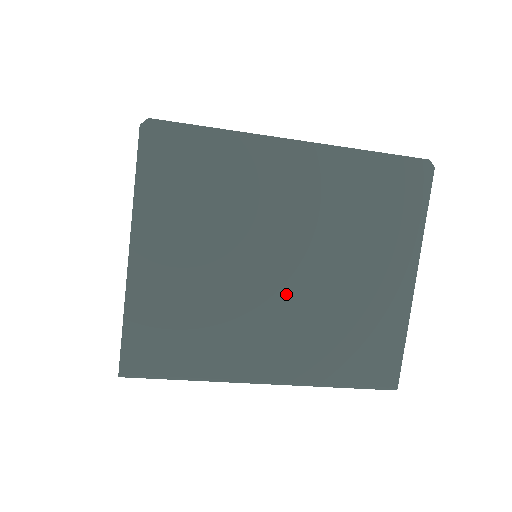
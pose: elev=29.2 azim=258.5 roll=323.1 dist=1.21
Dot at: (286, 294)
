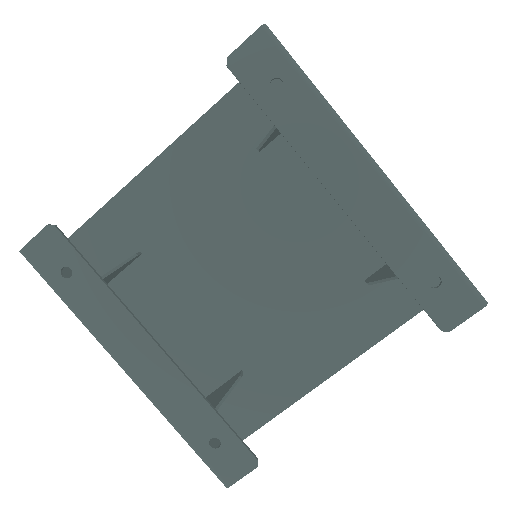
Dot at: occluded
